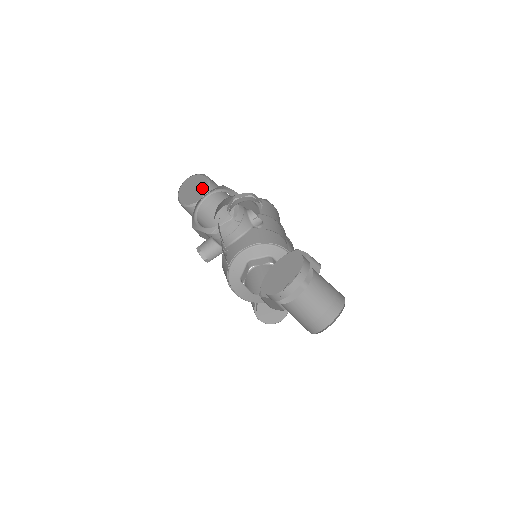
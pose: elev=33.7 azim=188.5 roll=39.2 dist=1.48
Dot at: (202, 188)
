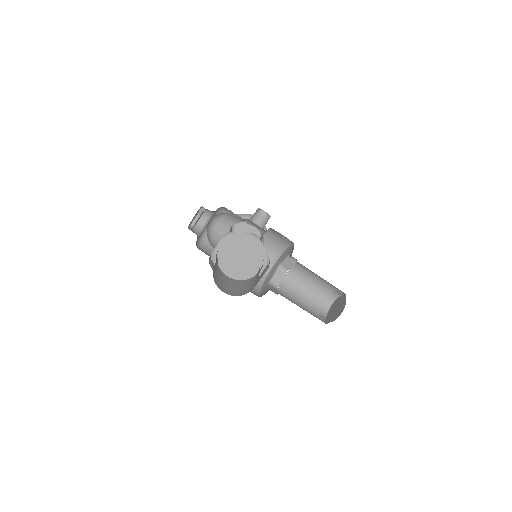
Dot at: occluded
